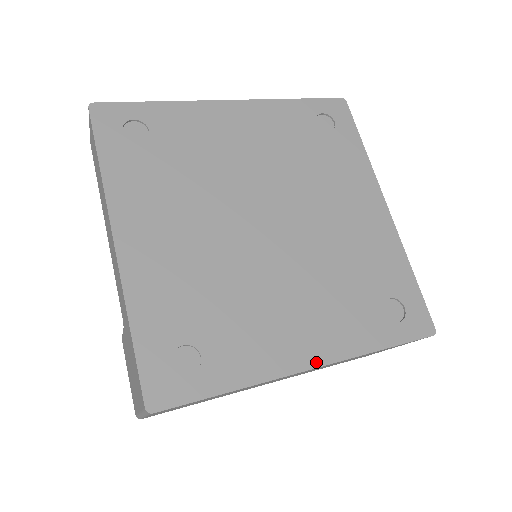
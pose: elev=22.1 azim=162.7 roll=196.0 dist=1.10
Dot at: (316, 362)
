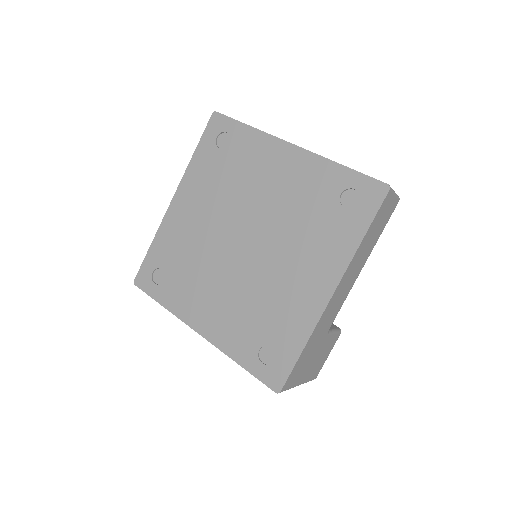
Dot at: (202, 332)
